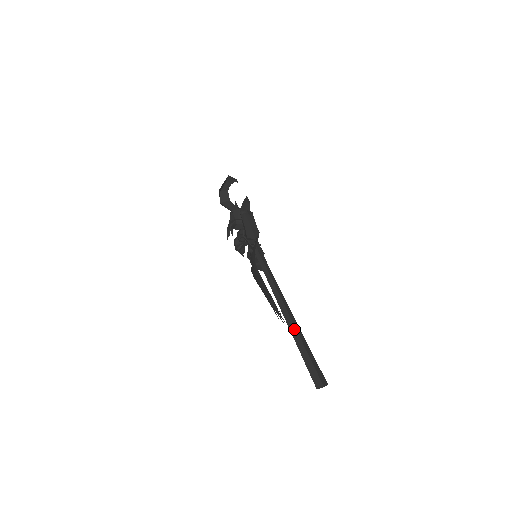
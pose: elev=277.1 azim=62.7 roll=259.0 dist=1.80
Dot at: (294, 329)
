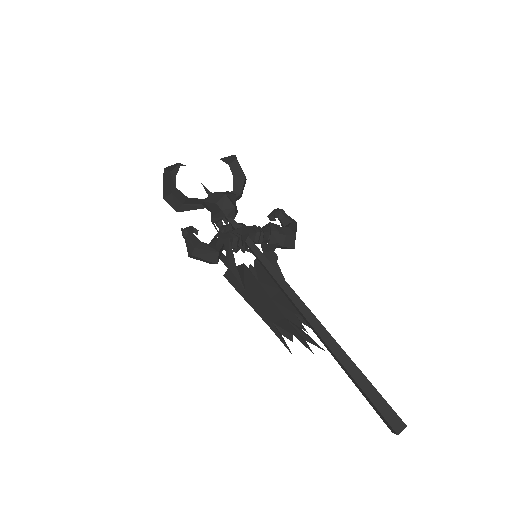
Dot at: (333, 355)
